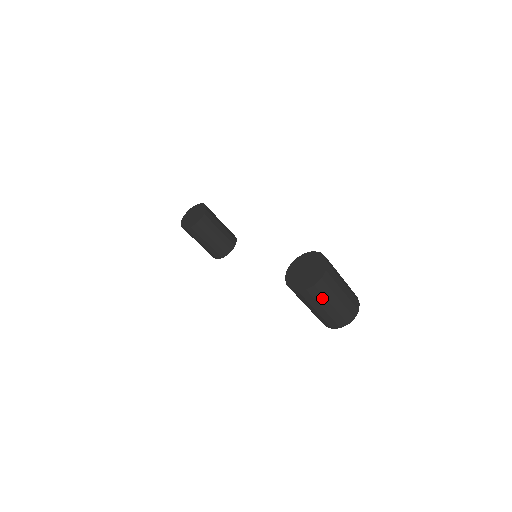
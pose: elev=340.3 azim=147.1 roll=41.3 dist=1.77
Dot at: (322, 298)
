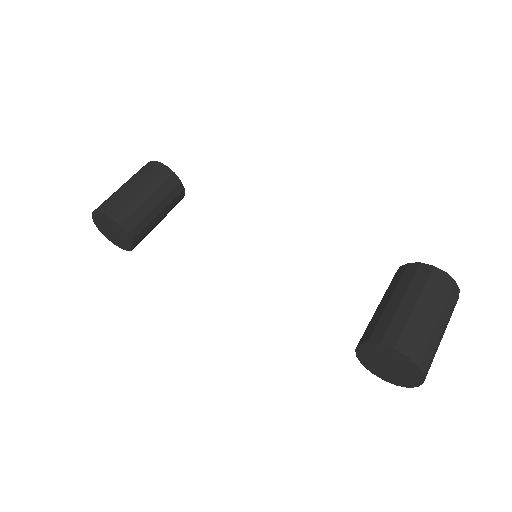
Dot at: occluded
